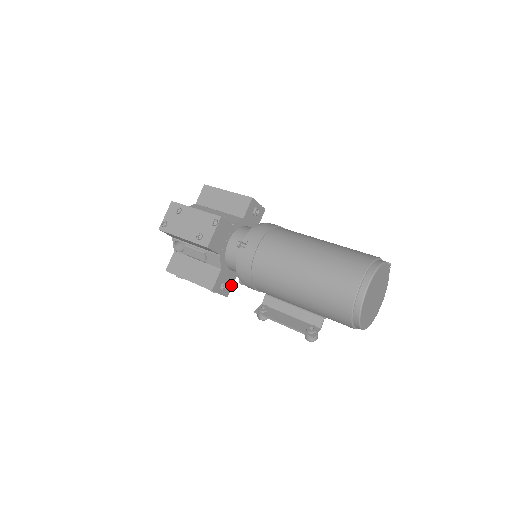
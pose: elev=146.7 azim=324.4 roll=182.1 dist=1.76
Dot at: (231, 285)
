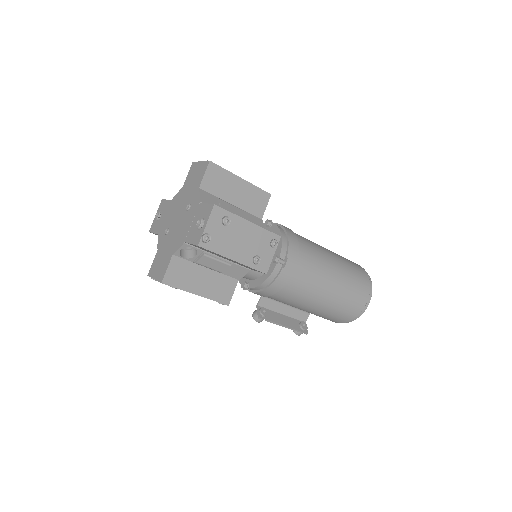
Dot at: occluded
